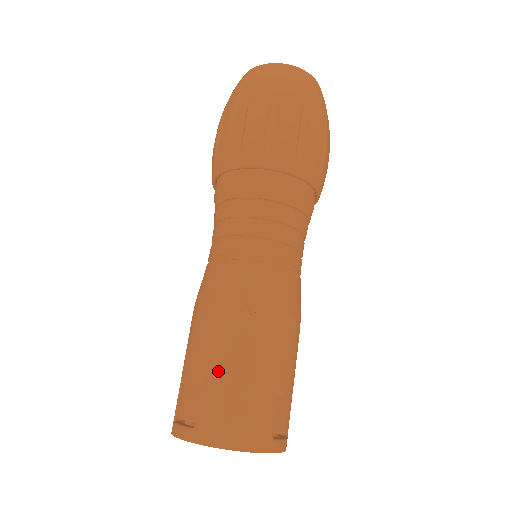
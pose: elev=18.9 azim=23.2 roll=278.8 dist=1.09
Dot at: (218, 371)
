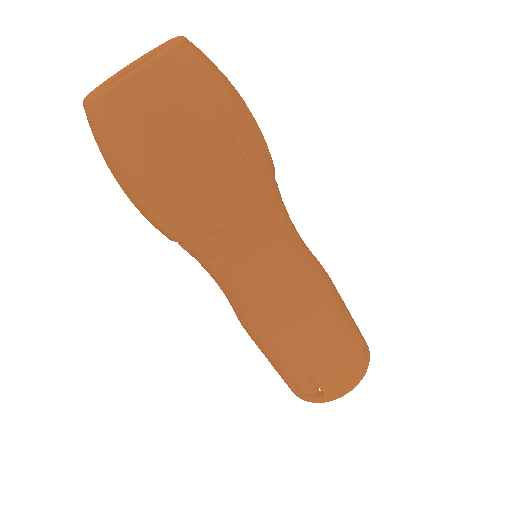
Dot at: (318, 366)
